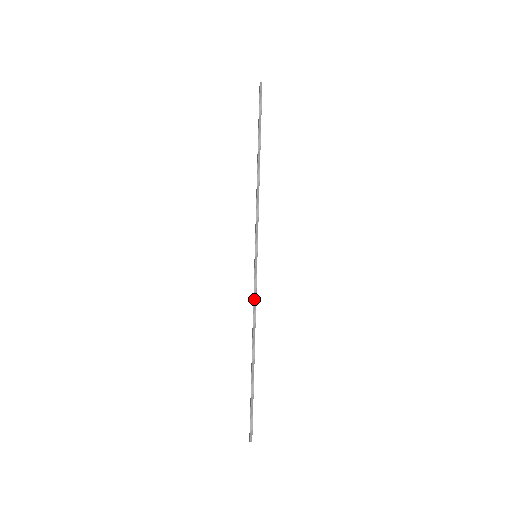
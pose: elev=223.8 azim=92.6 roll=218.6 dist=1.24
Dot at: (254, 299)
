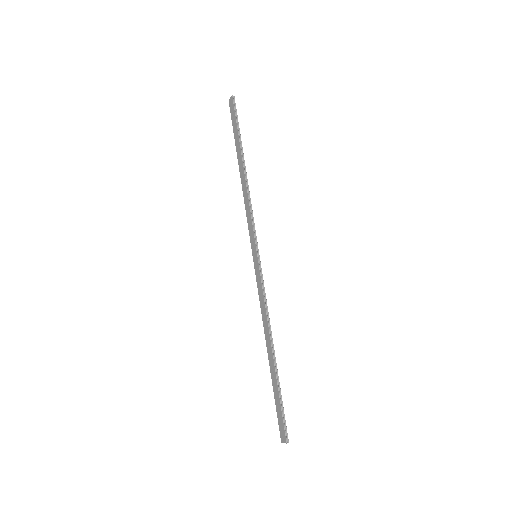
Dot at: (264, 297)
